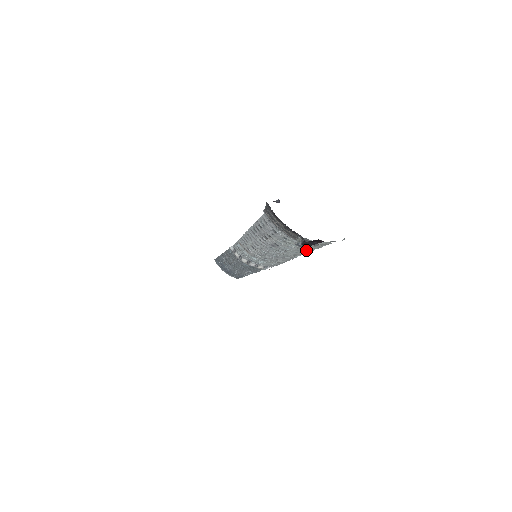
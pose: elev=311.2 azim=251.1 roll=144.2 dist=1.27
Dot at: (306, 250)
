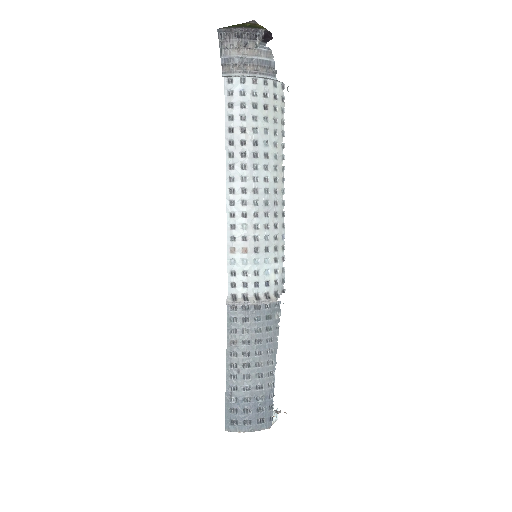
Dot at: (279, 140)
